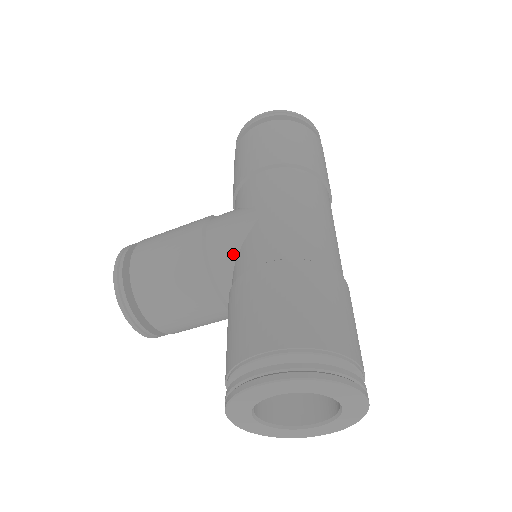
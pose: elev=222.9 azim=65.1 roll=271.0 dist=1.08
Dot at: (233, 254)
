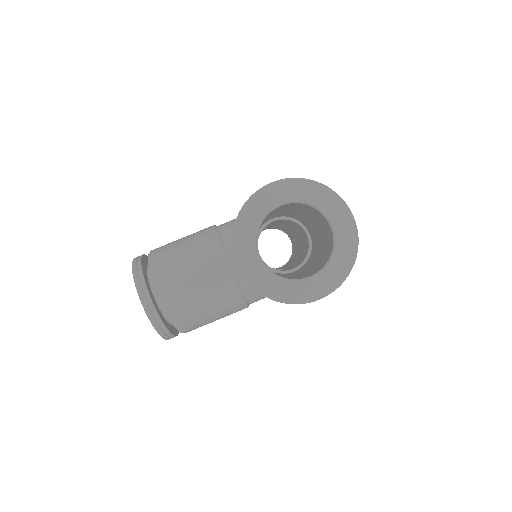
Dot at: occluded
